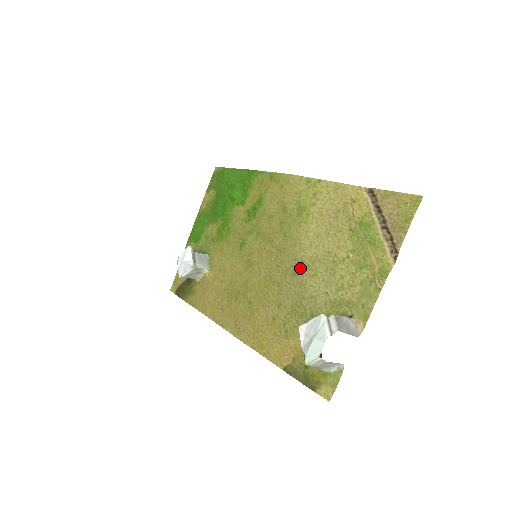
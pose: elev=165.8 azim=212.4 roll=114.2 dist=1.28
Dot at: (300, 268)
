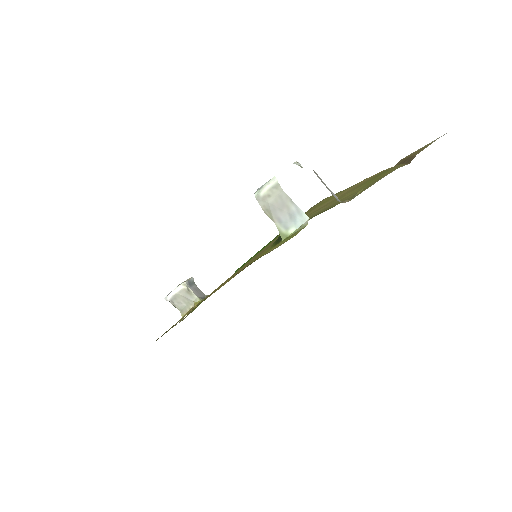
Dot at: occluded
